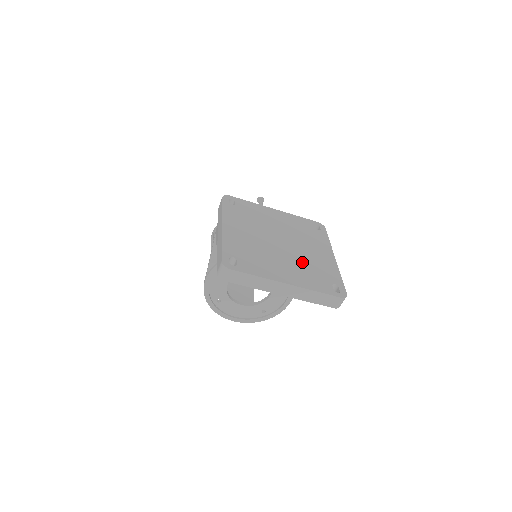
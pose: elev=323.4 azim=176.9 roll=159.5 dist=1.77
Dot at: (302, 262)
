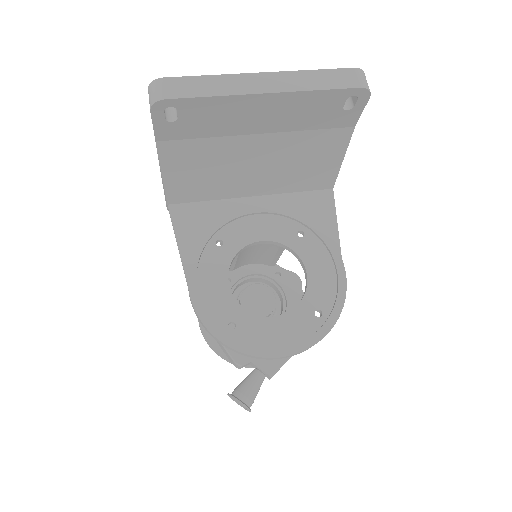
Dot at: occluded
